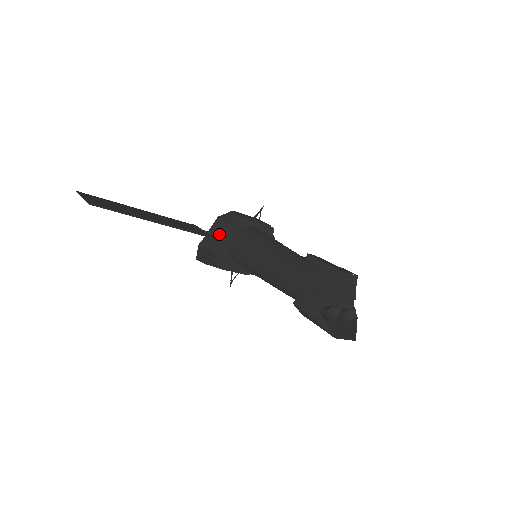
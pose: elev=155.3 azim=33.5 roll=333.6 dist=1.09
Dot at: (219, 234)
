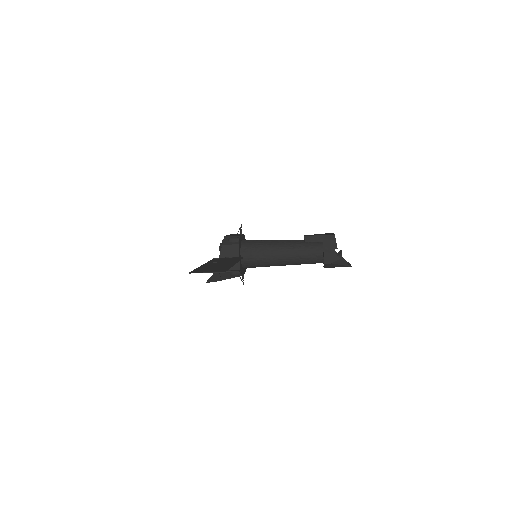
Dot at: (233, 255)
